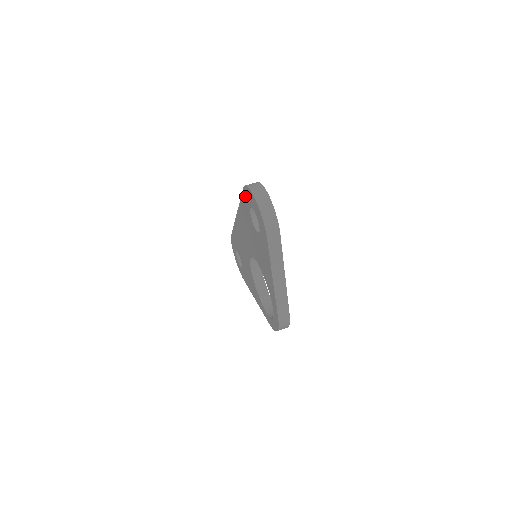
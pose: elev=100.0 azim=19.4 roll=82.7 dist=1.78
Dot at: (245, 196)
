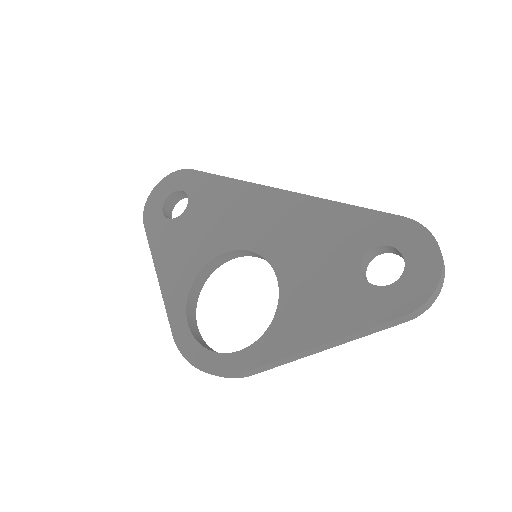
Dot at: (393, 225)
